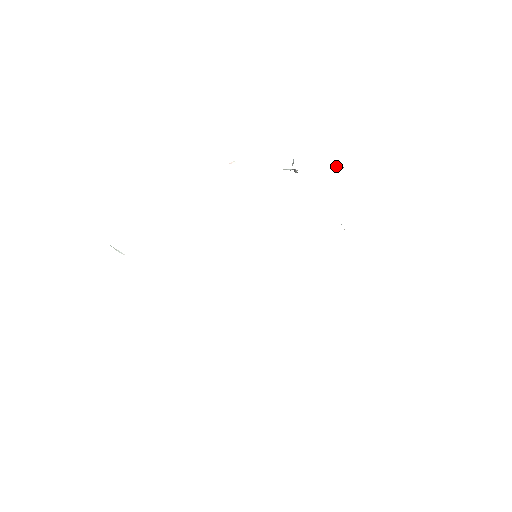
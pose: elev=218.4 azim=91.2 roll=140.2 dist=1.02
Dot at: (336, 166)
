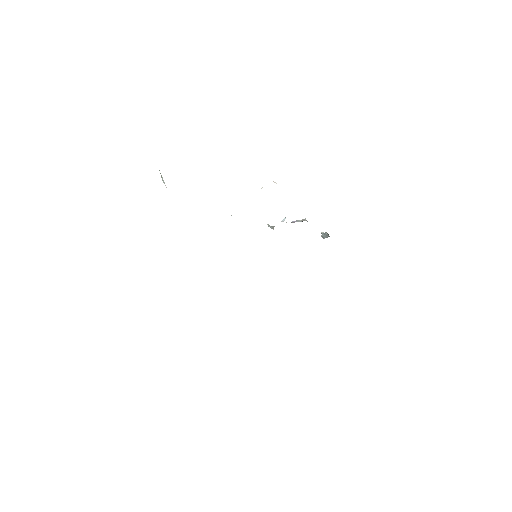
Dot at: (326, 232)
